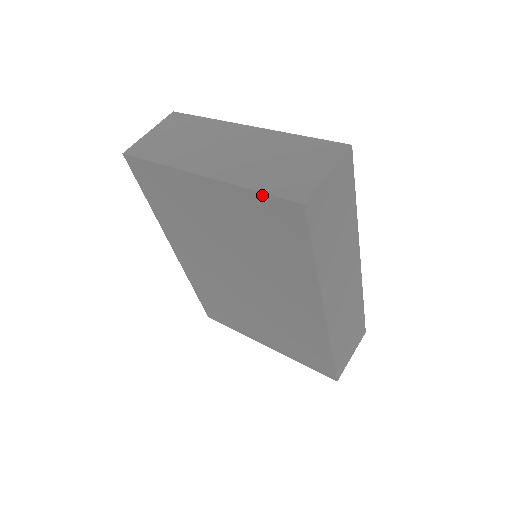
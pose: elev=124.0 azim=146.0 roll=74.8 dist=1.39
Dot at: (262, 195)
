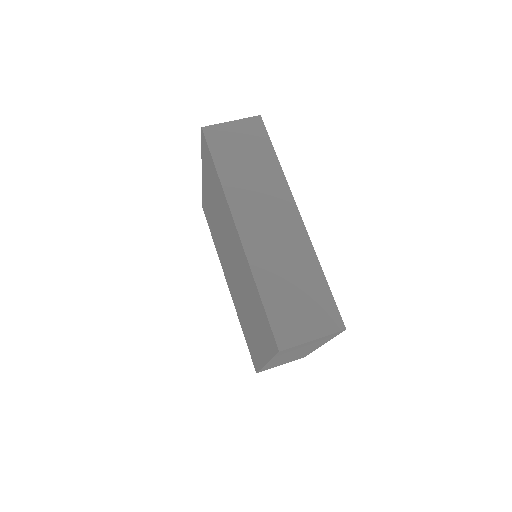
Dot at: (202, 147)
